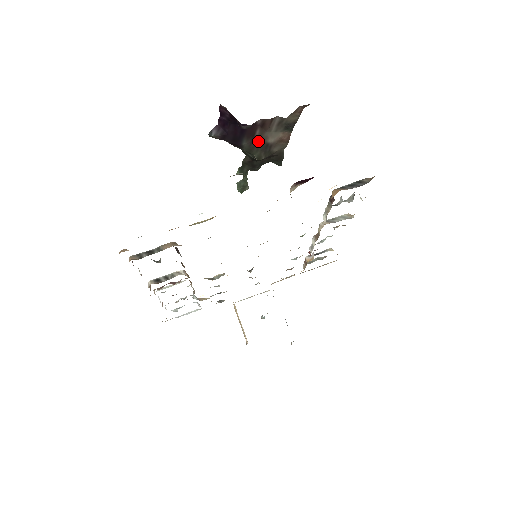
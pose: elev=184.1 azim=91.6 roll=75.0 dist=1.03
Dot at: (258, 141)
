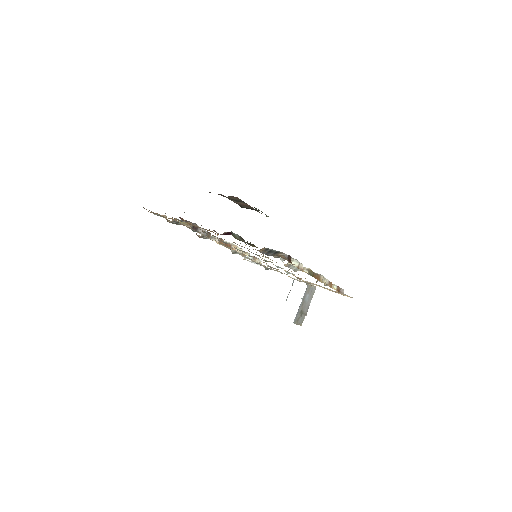
Dot at: occluded
